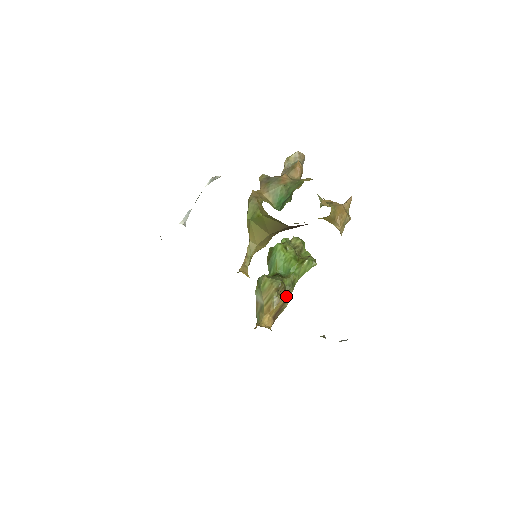
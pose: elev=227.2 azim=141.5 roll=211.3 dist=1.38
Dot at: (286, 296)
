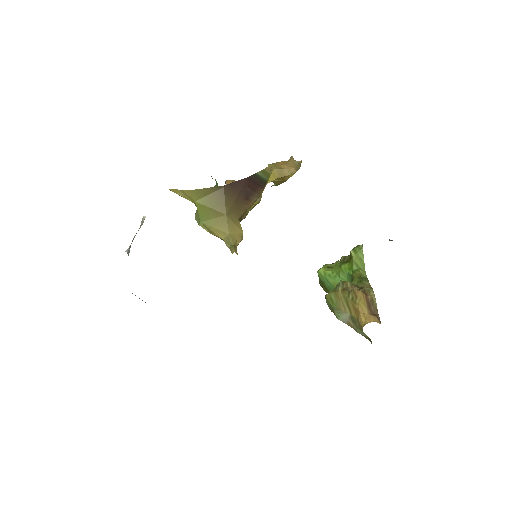
Dot at: (362, 288)
